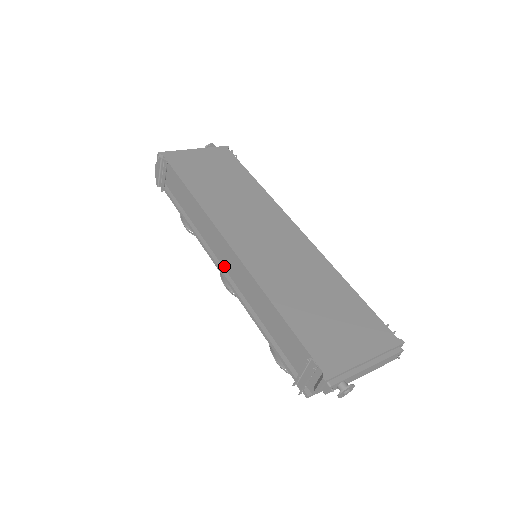
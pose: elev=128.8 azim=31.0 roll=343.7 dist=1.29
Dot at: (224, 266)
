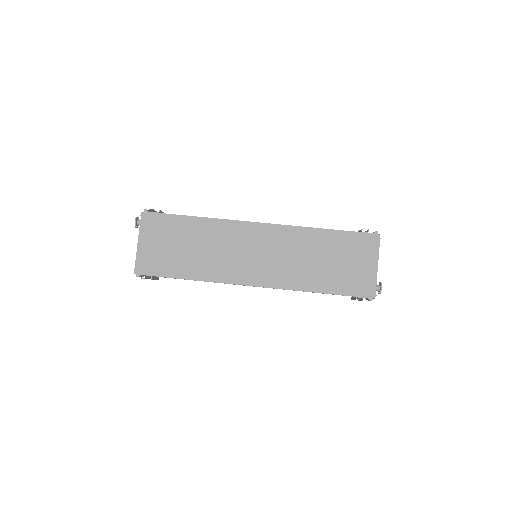
Dot at: occluded
